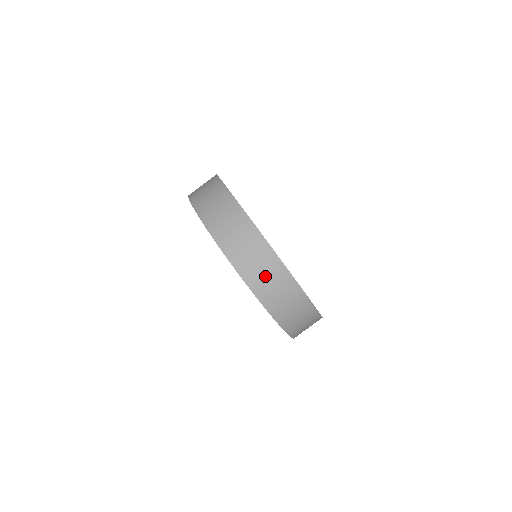
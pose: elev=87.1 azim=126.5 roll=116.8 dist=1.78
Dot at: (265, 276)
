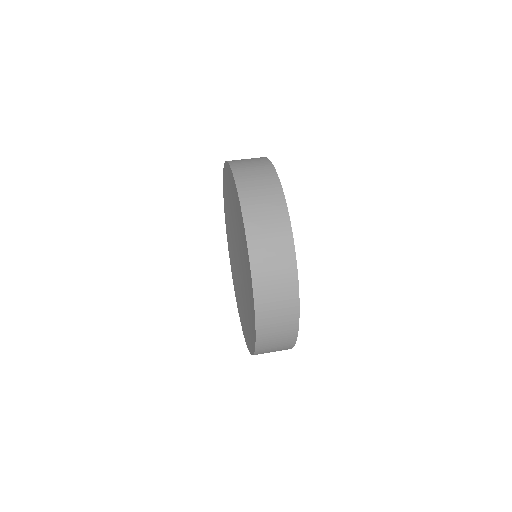
Dot at: (254, 173)
